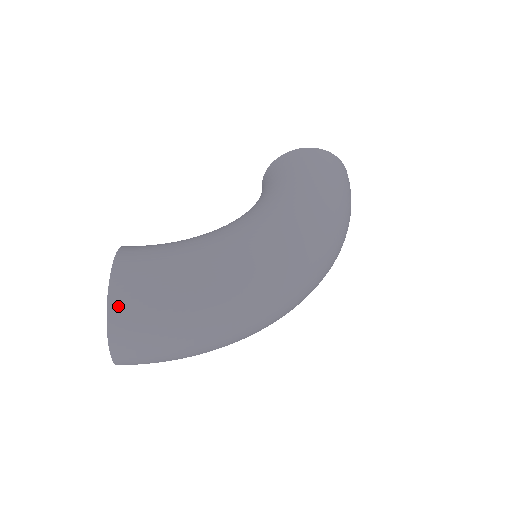
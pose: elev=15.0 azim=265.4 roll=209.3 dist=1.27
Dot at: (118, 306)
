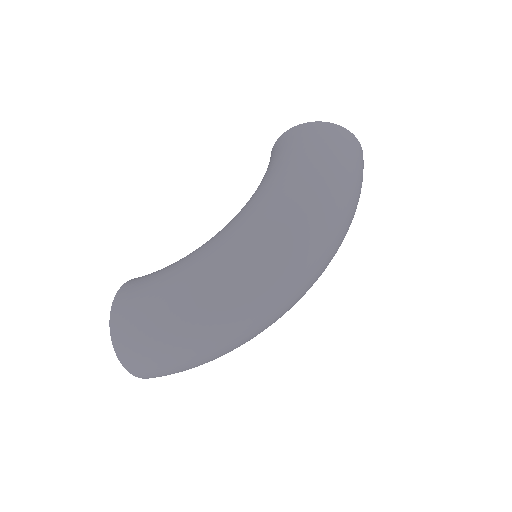
Dot at: (118, 337)
